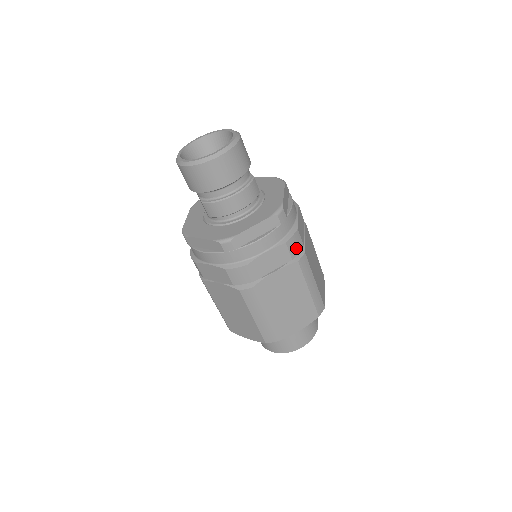
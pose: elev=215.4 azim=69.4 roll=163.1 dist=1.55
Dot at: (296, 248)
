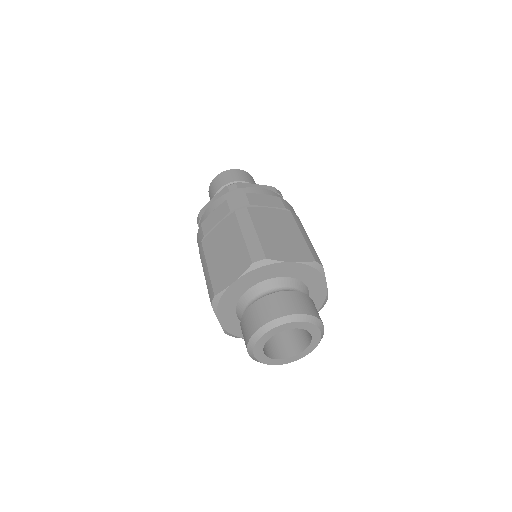
Dot at: (290, 209)
